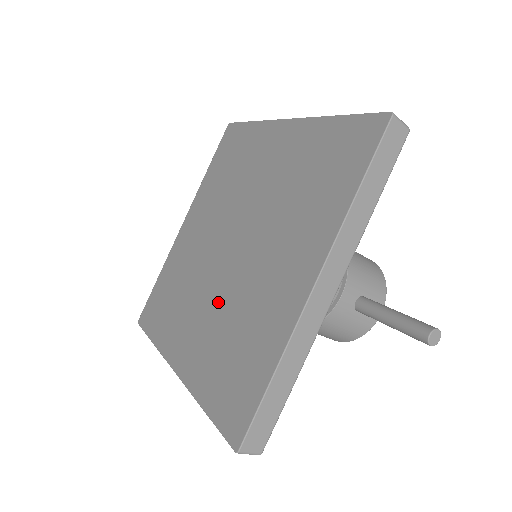
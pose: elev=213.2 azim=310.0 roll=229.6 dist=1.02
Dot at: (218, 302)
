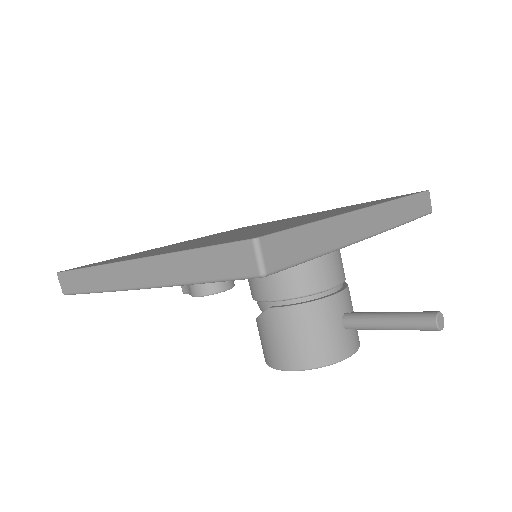
Dot at: occluded
